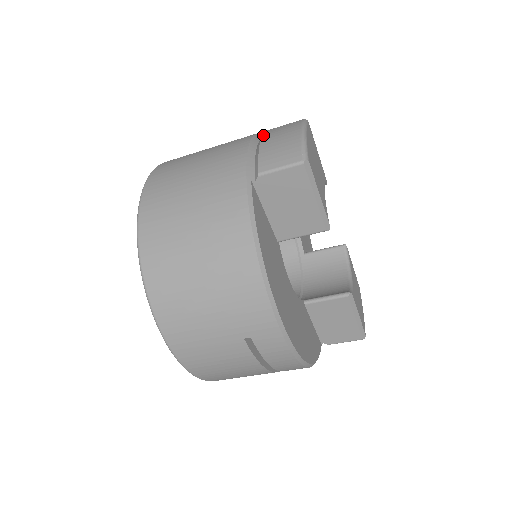
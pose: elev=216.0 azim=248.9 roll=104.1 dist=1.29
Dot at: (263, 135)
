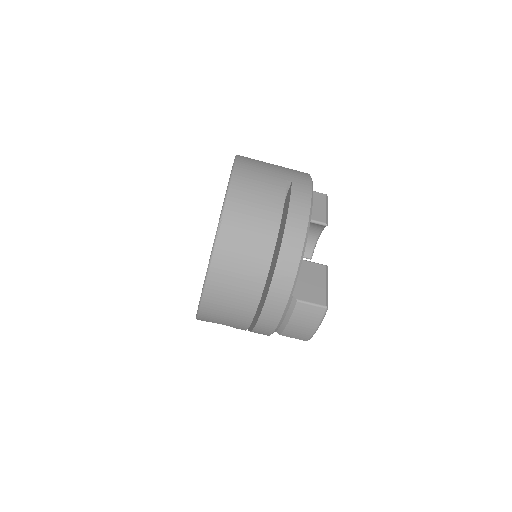
Dot at: occluded
